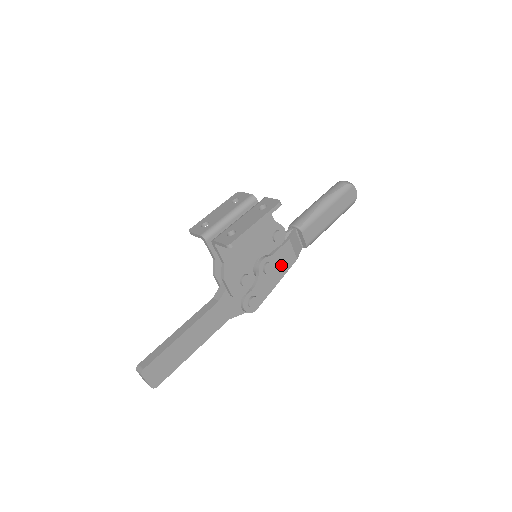
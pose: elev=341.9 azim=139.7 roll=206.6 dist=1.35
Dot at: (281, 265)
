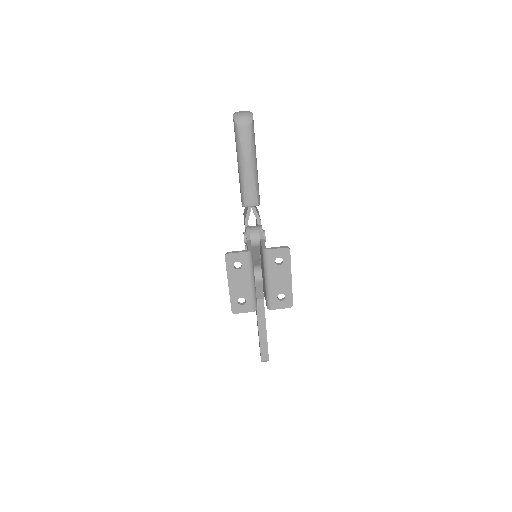
Dot at: occluded
